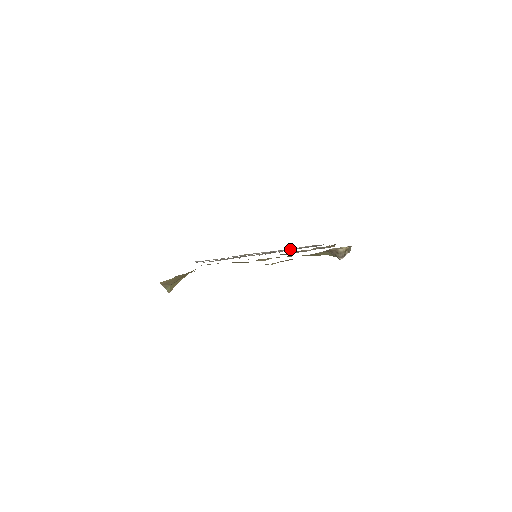
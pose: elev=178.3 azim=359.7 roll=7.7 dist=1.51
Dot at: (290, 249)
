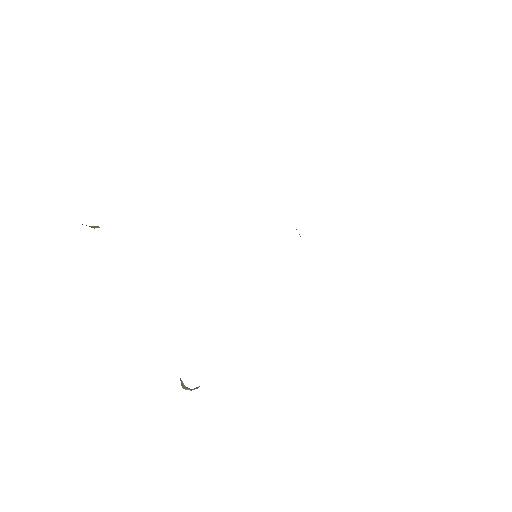
Dot at: occluded
